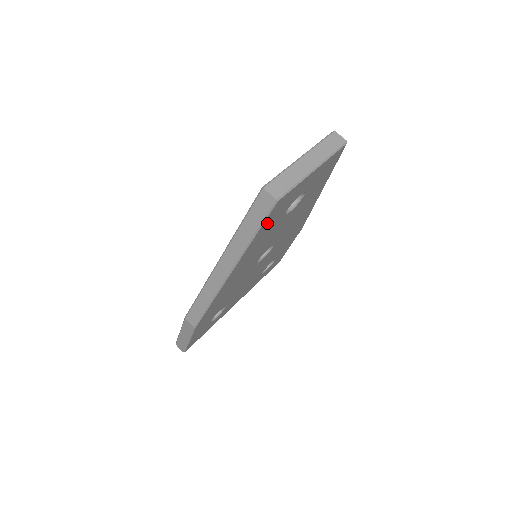
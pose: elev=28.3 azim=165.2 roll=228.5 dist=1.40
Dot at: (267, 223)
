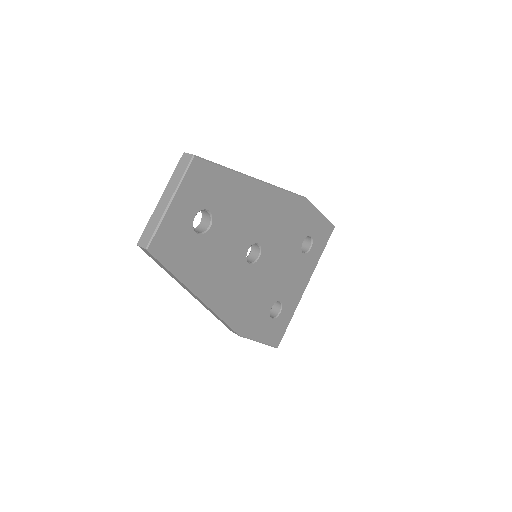
Dot at: (174, 258)
